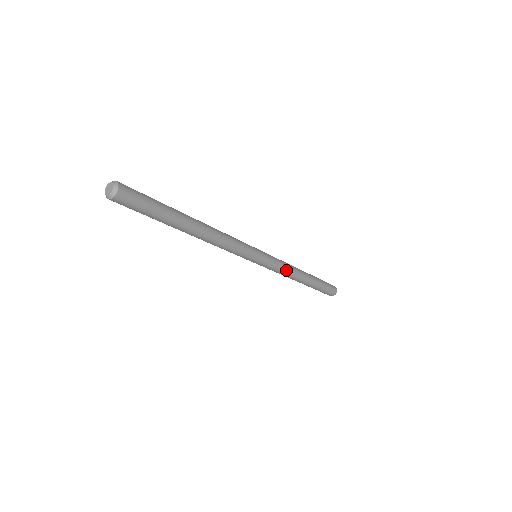
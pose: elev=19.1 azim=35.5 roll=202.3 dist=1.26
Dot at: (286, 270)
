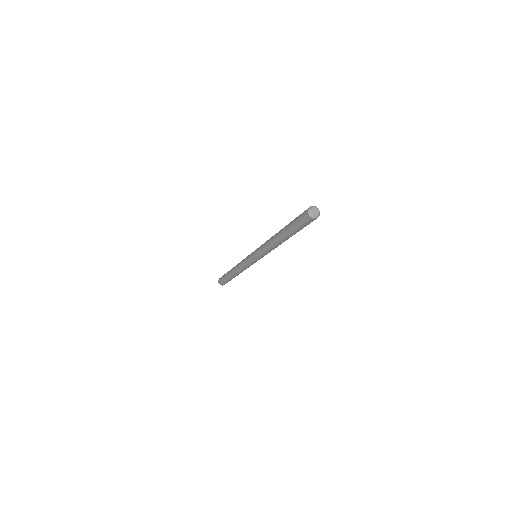
Dot at: occluded
